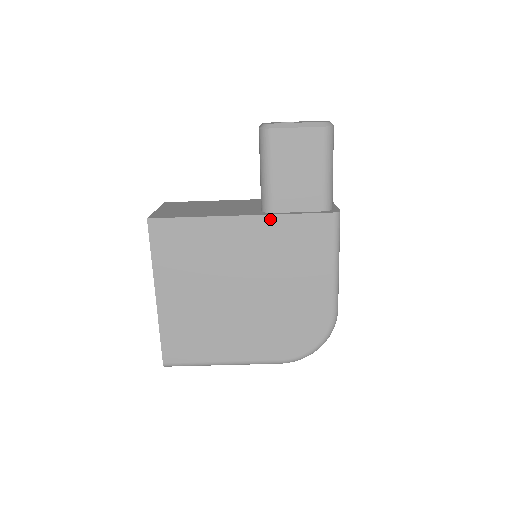
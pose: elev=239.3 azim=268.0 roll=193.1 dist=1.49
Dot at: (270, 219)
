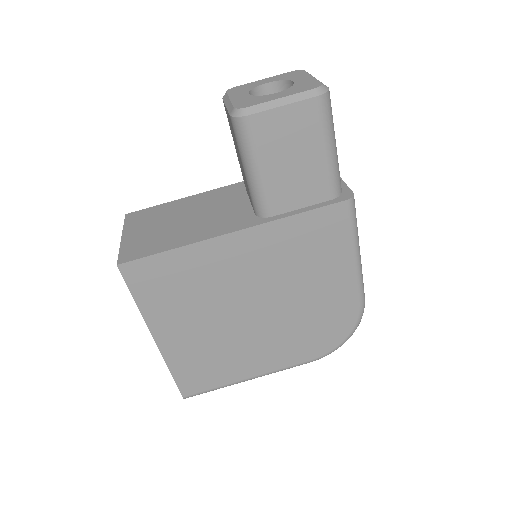
Dot at: (270, 227)
